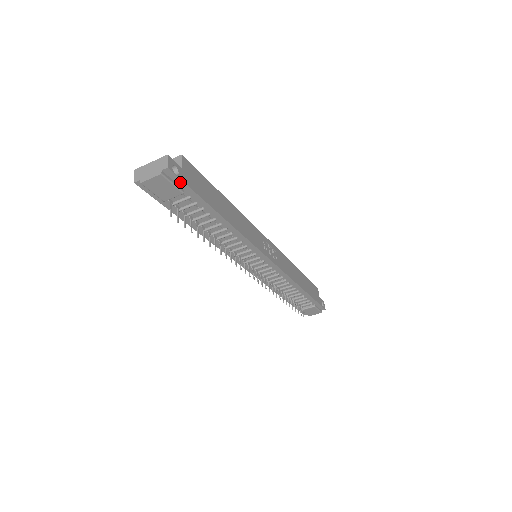
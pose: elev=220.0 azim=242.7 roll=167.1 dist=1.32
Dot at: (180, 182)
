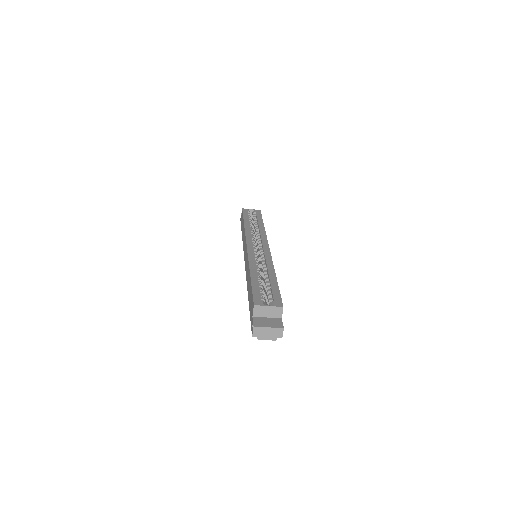
Dot at: occluded
